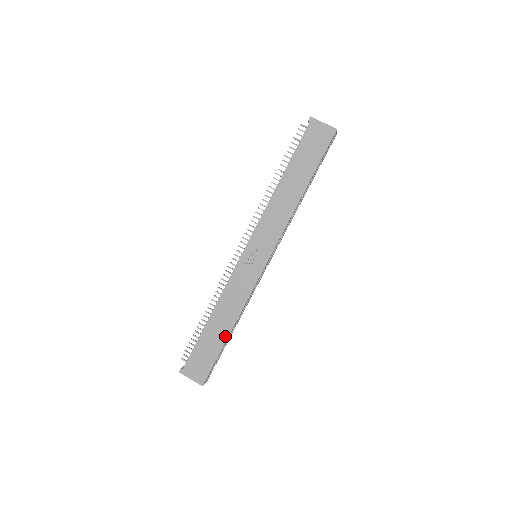
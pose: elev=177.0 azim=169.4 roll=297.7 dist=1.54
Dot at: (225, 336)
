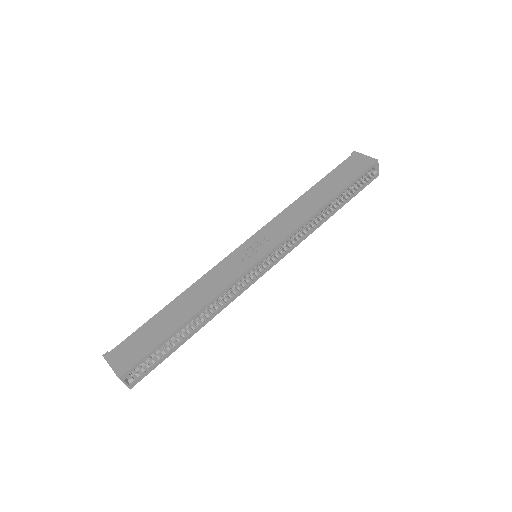
Dot at: (180, 322)
